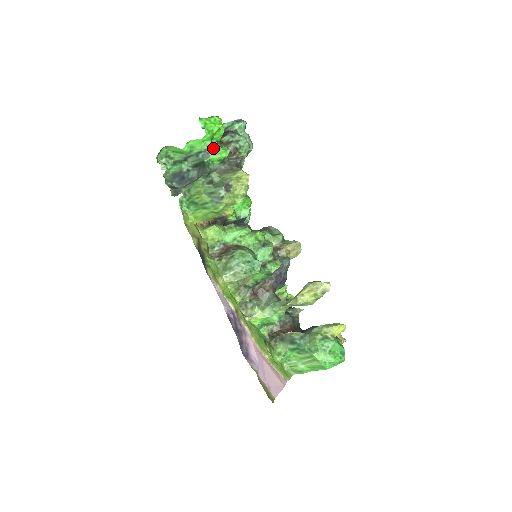
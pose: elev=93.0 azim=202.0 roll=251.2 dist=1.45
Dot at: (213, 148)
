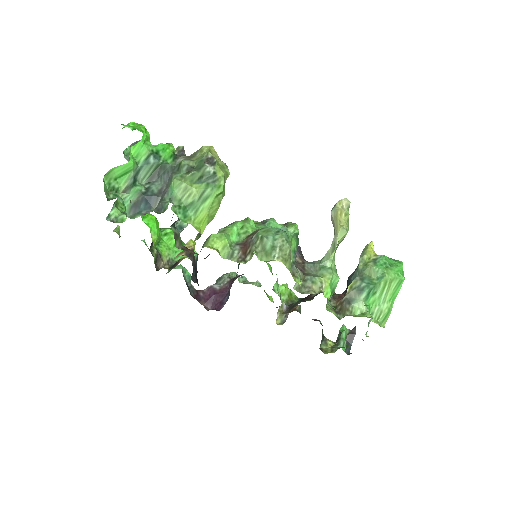
Dot at: (157, 147)
